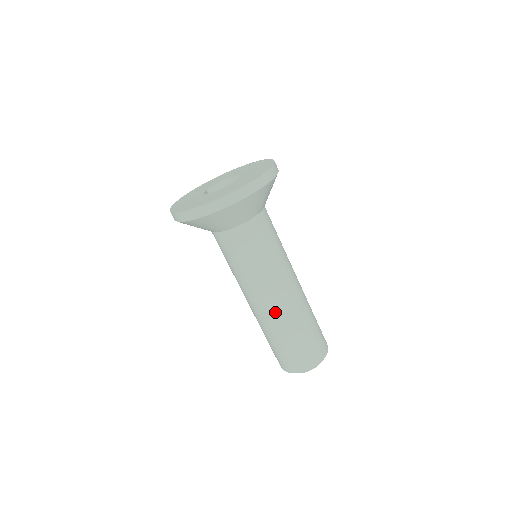
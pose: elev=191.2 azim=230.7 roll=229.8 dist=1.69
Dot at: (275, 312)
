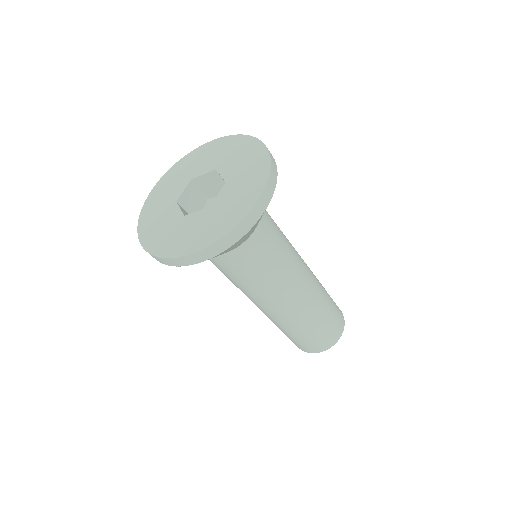
Dot at: (297, 310)
